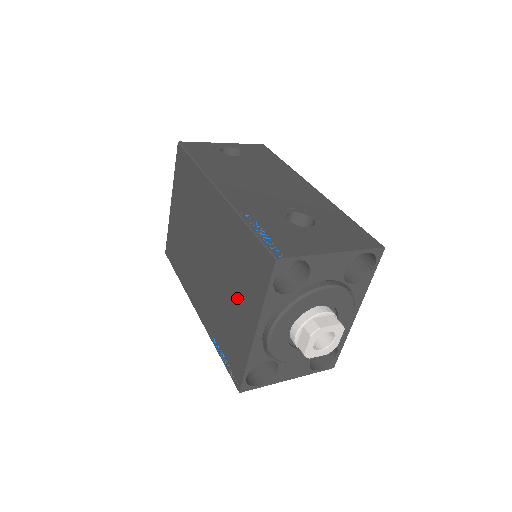
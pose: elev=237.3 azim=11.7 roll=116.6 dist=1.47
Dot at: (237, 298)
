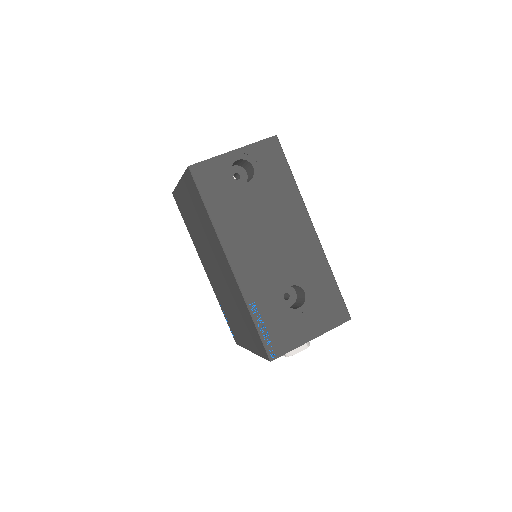
Dot at: (240, 324)
